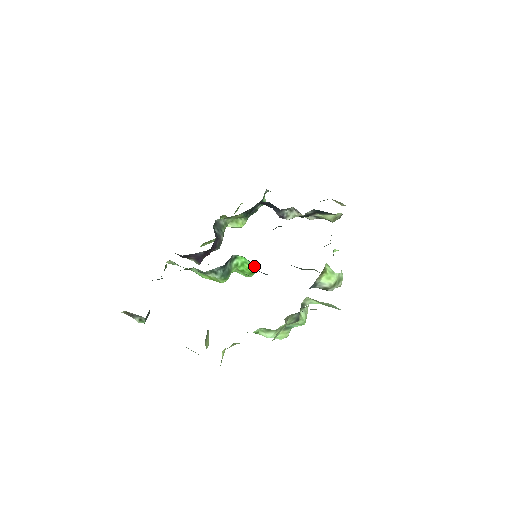
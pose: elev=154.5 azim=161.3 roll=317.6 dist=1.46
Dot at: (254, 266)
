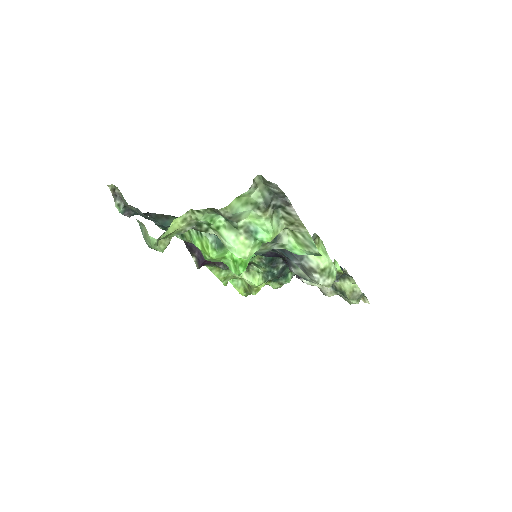
Dot at: (249, 259)
